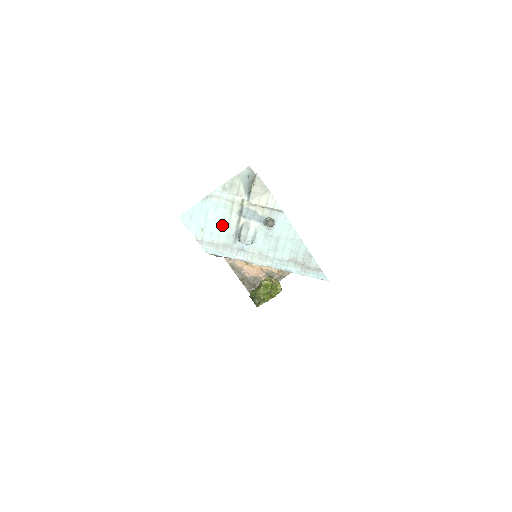
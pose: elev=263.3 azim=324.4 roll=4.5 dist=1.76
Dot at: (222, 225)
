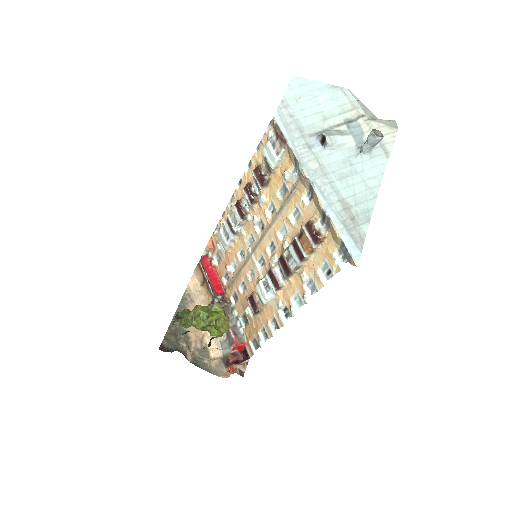
Dot at: (320, 114)
